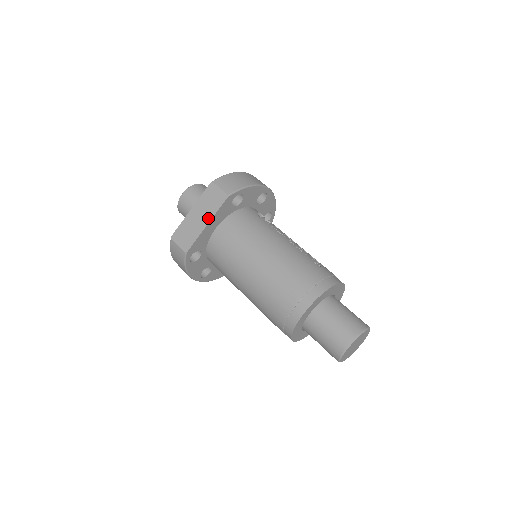
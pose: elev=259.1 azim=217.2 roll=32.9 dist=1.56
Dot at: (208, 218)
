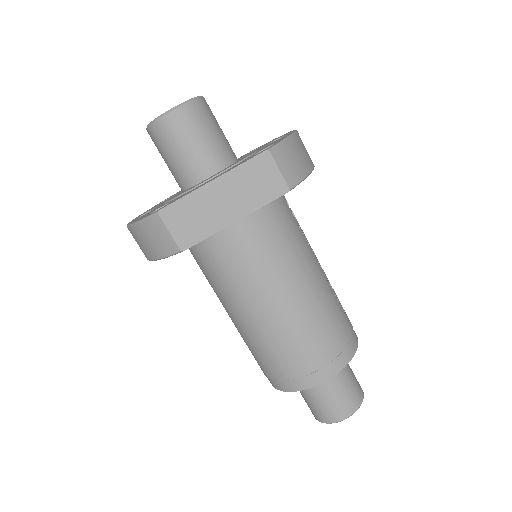
Dot at: (242, 211)
